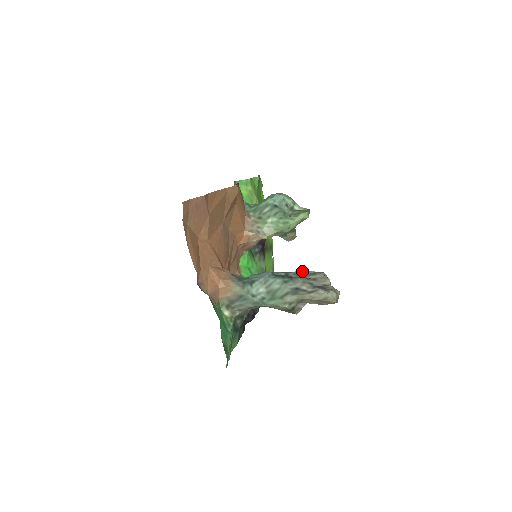
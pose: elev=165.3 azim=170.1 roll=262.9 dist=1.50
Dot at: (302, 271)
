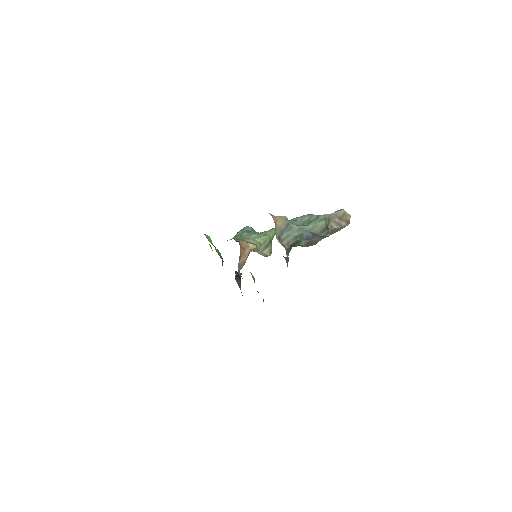
Dot at: occluded
